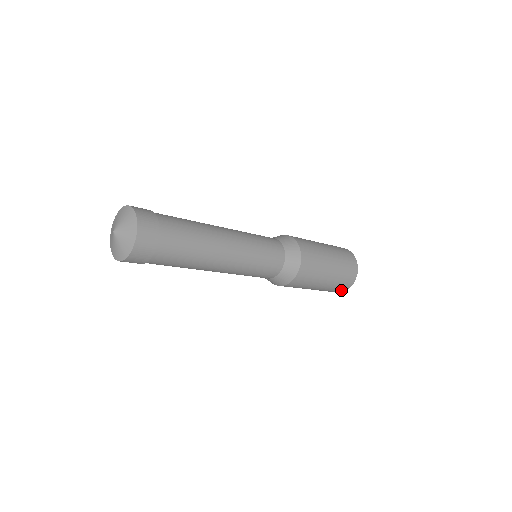
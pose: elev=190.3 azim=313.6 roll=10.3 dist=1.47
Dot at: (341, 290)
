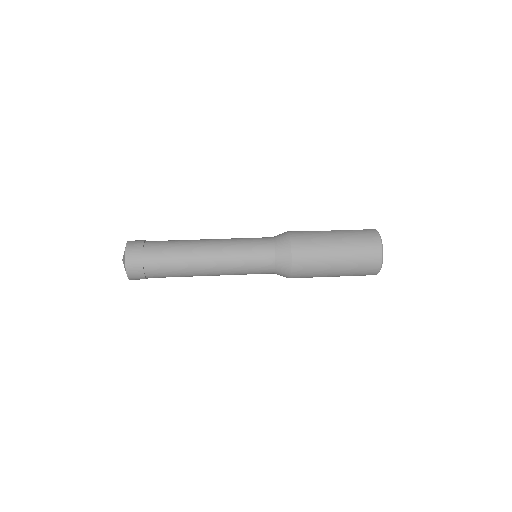
Dot at: (371, 274)
